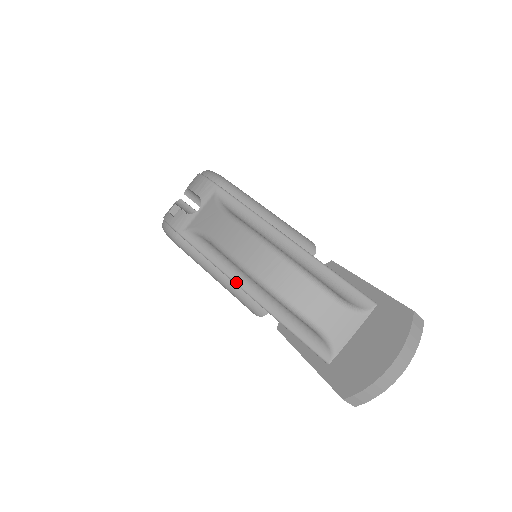
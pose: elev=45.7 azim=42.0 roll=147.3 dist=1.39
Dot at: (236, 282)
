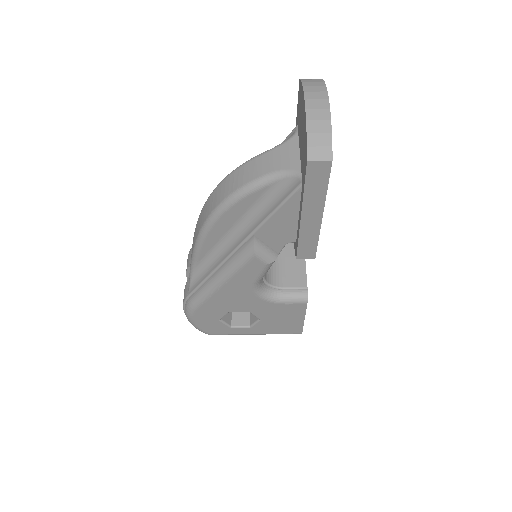
Dot at: (226, 257)
